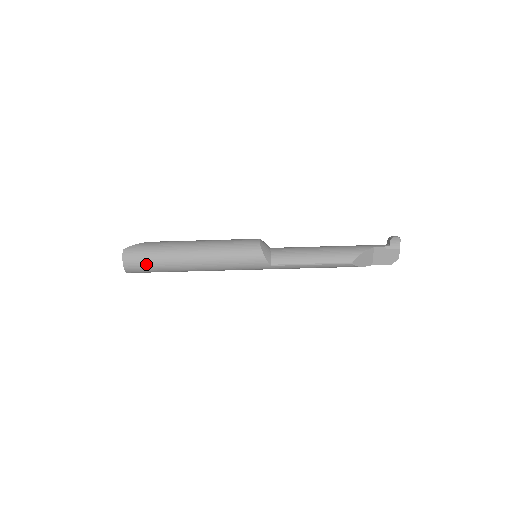
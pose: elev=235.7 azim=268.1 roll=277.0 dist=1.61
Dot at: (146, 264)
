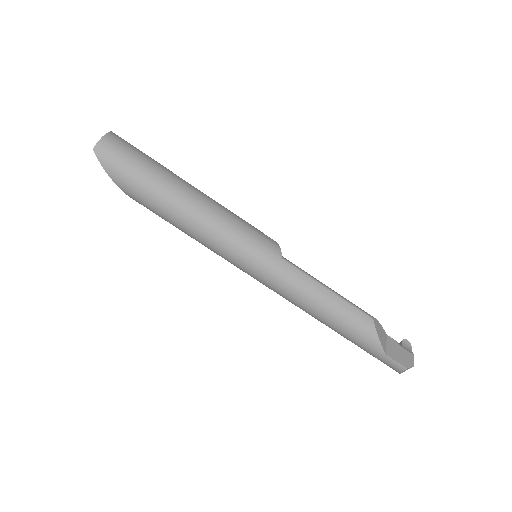
Dot at: (136, 153)
